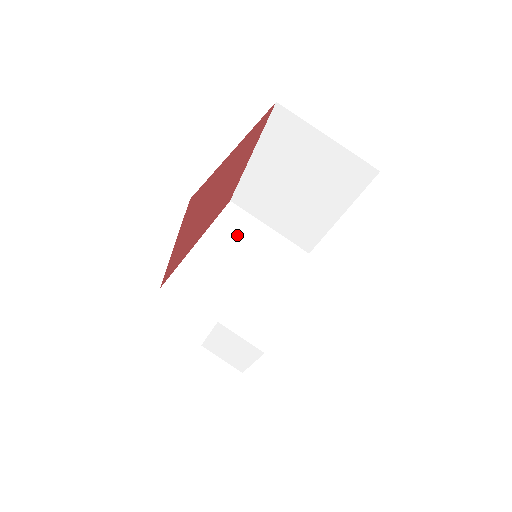
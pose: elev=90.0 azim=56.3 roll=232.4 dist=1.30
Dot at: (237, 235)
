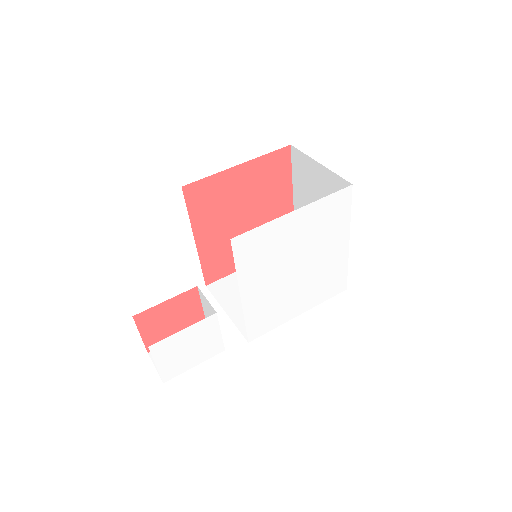
Dot at: occluded
